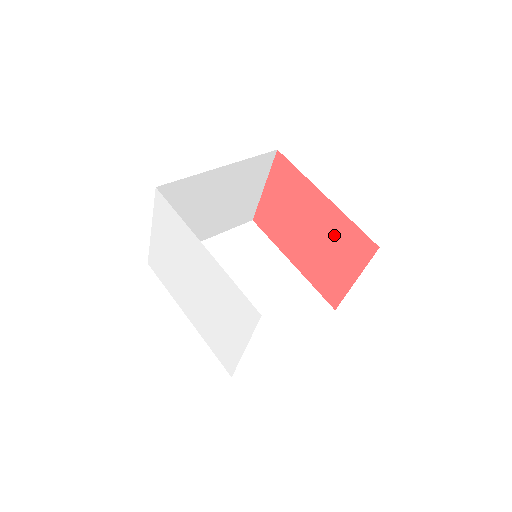
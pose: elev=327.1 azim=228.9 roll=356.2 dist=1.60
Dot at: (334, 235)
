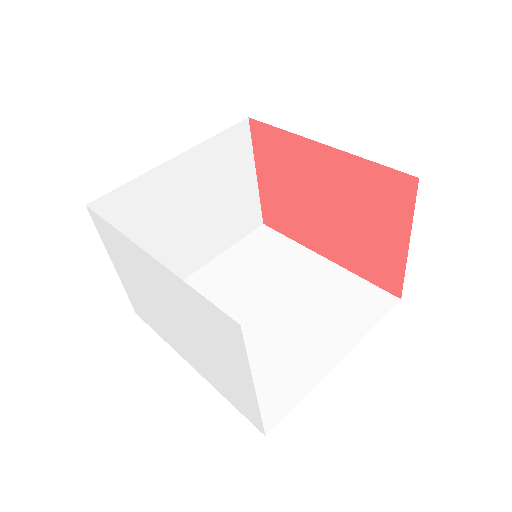
Dot at: (355, 193)
